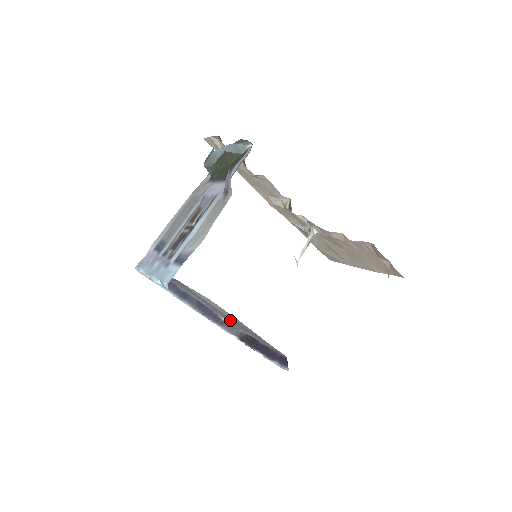
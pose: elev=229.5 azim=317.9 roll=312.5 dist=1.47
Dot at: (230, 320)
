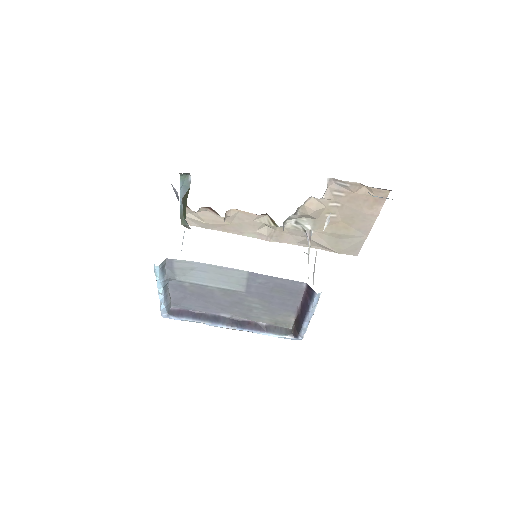
Dot at: (259, 309)
